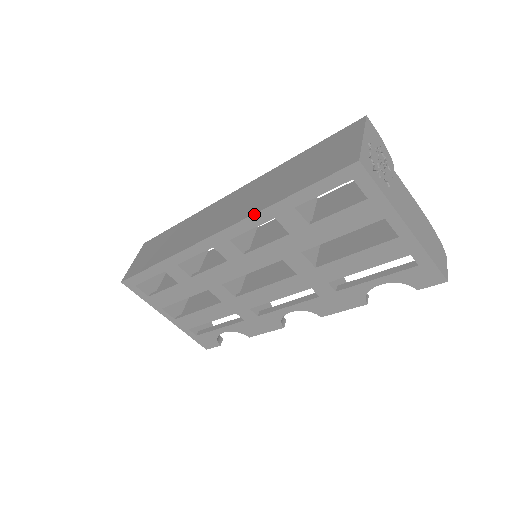
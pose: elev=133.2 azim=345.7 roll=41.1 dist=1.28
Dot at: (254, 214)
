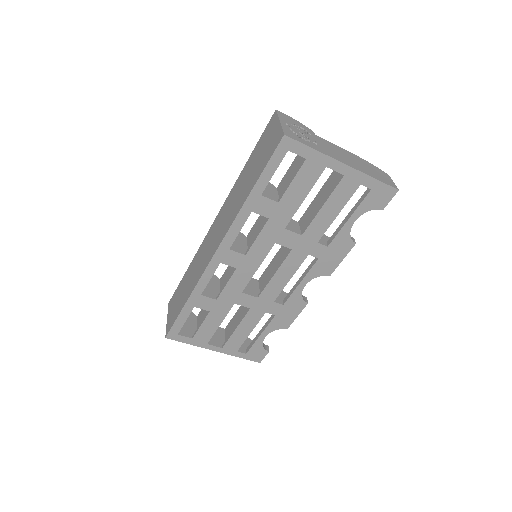
Dot at: (236, 217)
